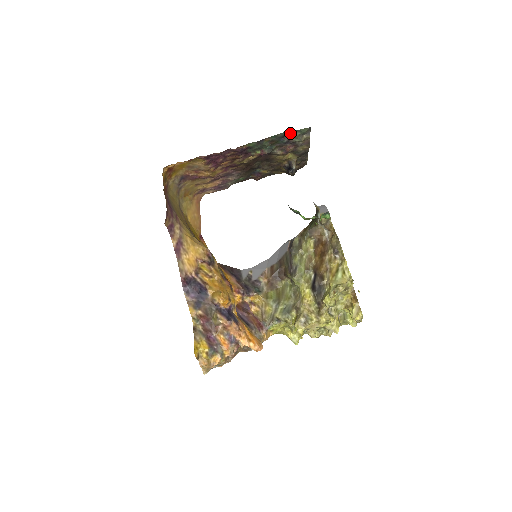
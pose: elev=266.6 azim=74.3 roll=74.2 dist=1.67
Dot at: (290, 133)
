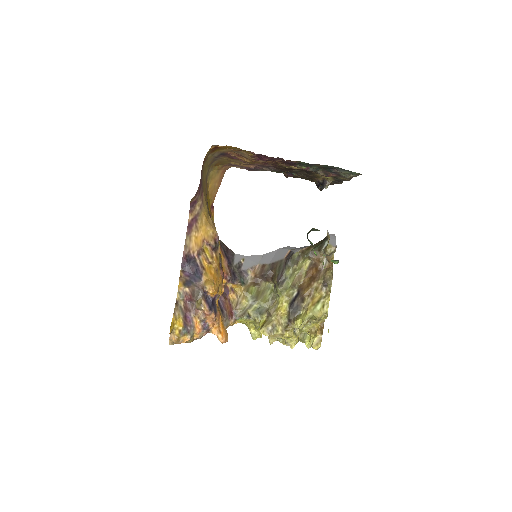
Dot at: (341, 169)
